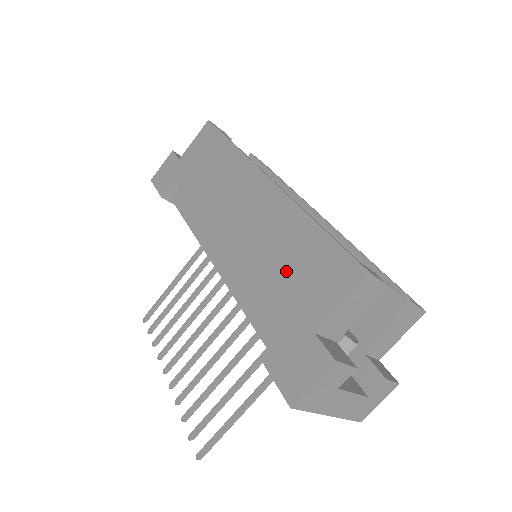
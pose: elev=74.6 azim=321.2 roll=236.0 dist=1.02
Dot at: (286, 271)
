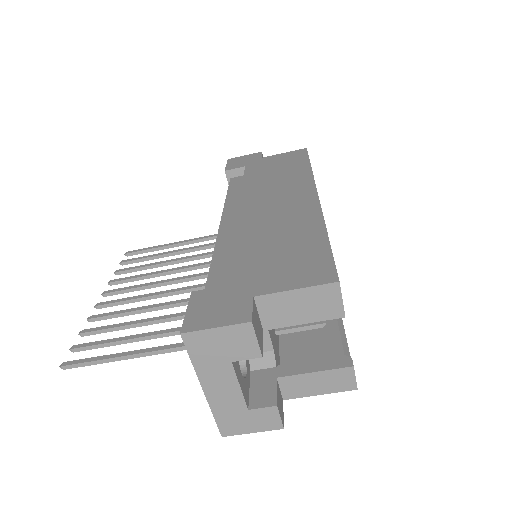
Dot at: (272, 250)
